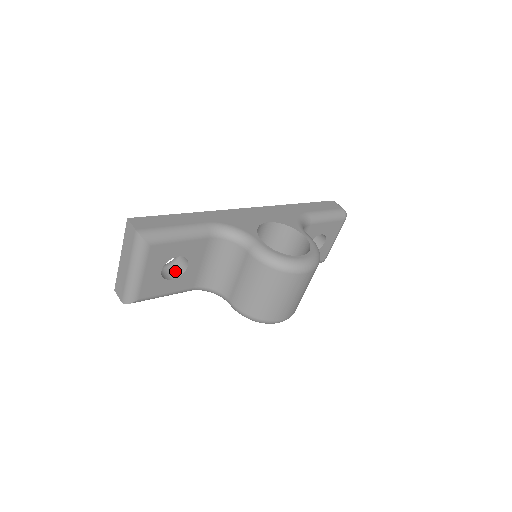
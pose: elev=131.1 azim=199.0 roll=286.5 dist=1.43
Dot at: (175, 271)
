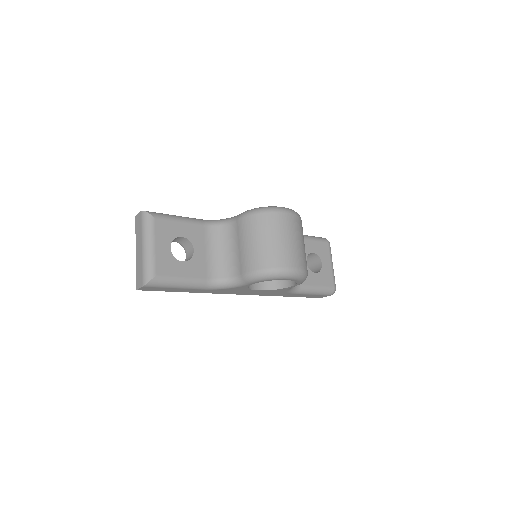
Dot at: occluded
